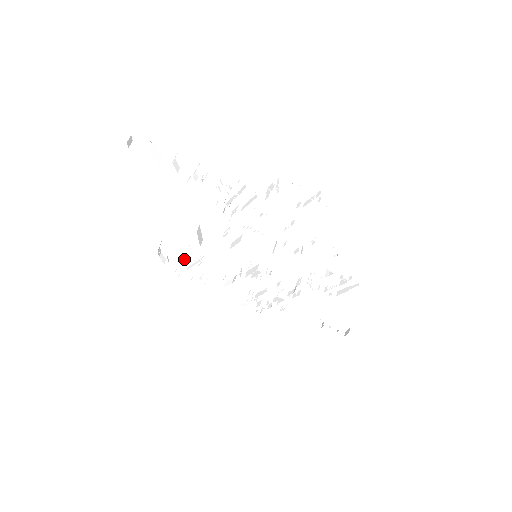
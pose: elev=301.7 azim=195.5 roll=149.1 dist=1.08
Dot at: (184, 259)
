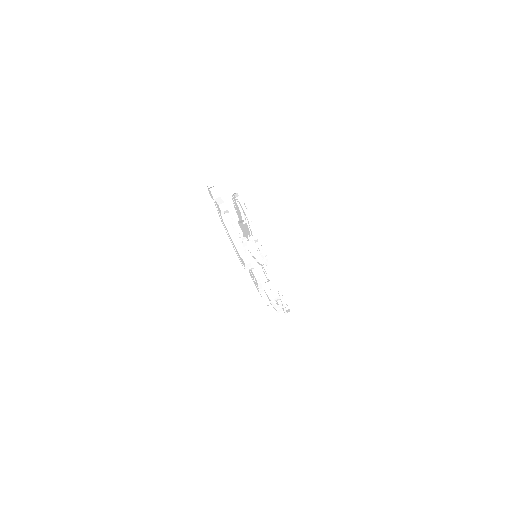
Dot at: occluded
